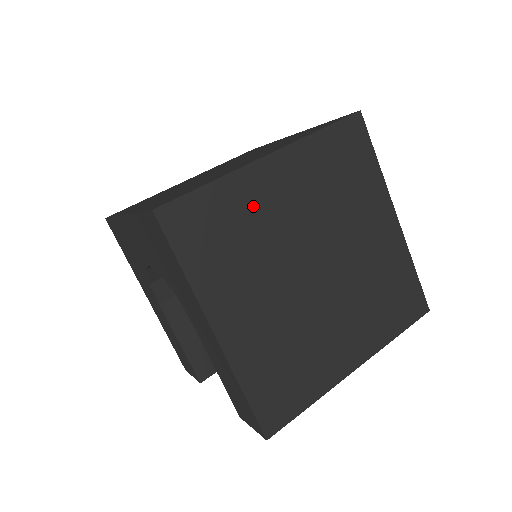
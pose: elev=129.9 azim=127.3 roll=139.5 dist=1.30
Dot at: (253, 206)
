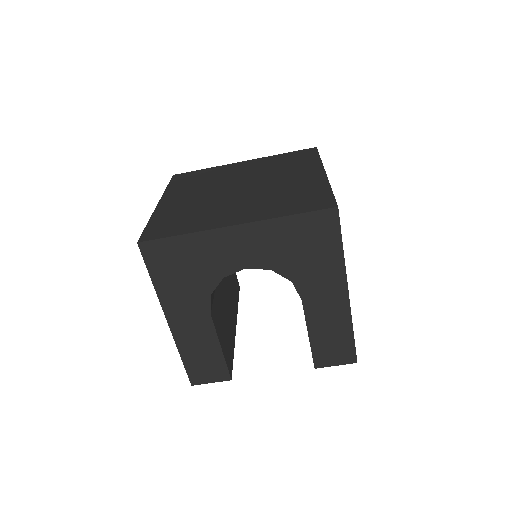
Dot at: occluded
